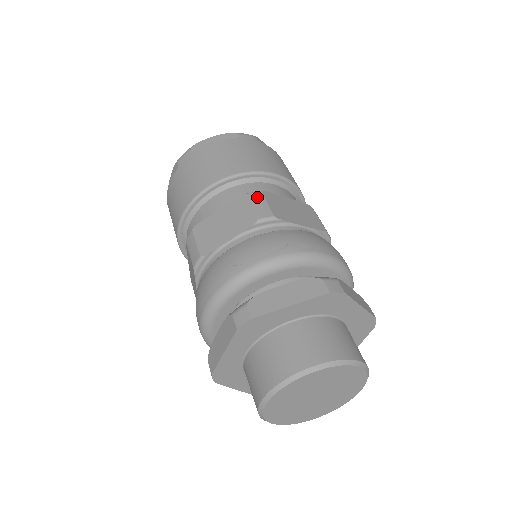
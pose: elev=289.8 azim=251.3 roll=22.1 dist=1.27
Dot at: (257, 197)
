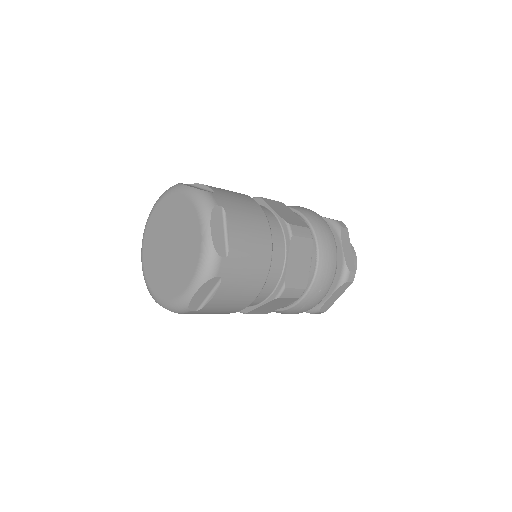
Dot at: (287, 293)
